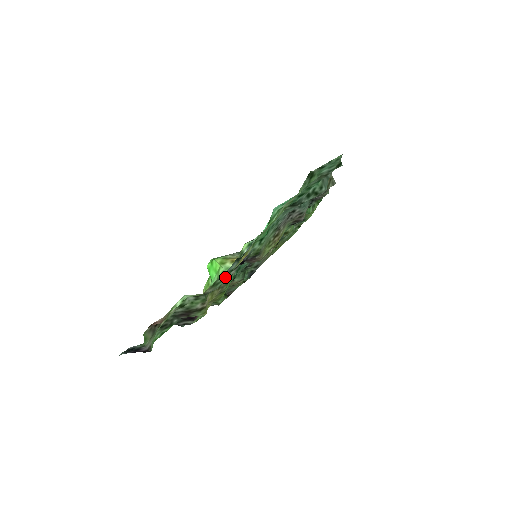
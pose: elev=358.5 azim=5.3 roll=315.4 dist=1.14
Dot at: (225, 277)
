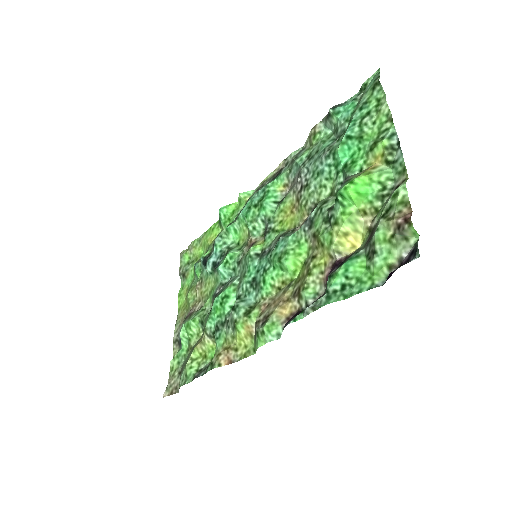
Dot at: (394, 170)
